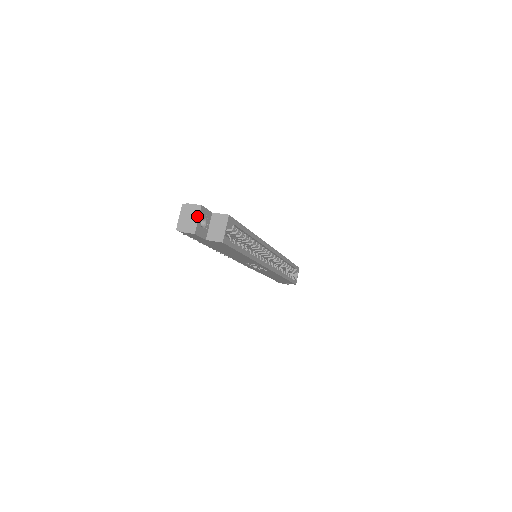
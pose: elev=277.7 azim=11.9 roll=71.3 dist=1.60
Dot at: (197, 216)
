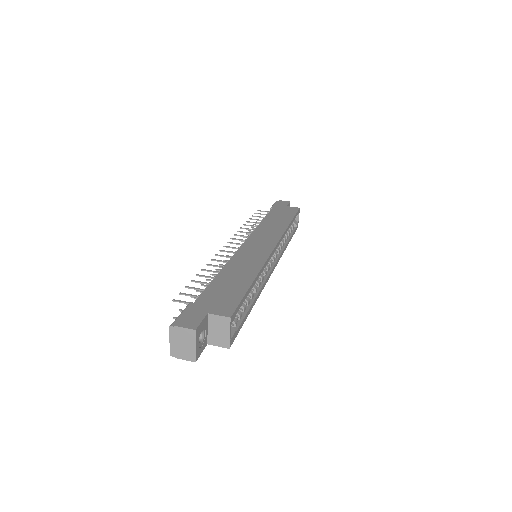
Dot at: (193, 343)
